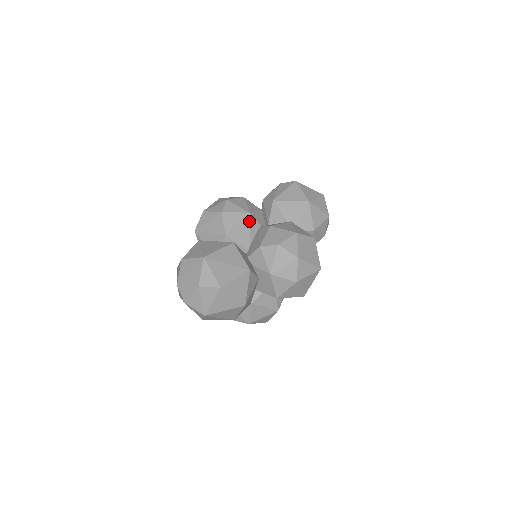
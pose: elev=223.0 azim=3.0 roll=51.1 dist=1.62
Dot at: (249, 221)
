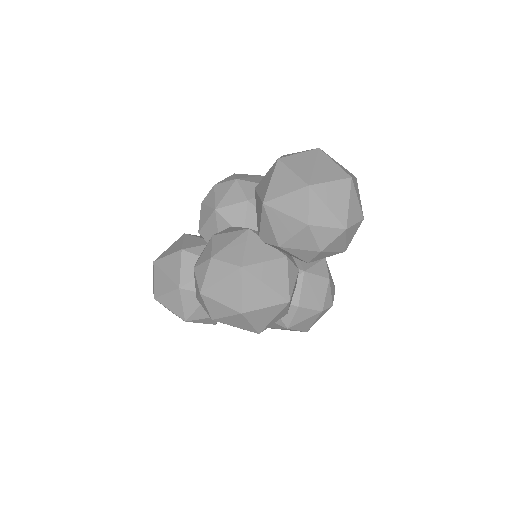
Dot at: (216, 219)
